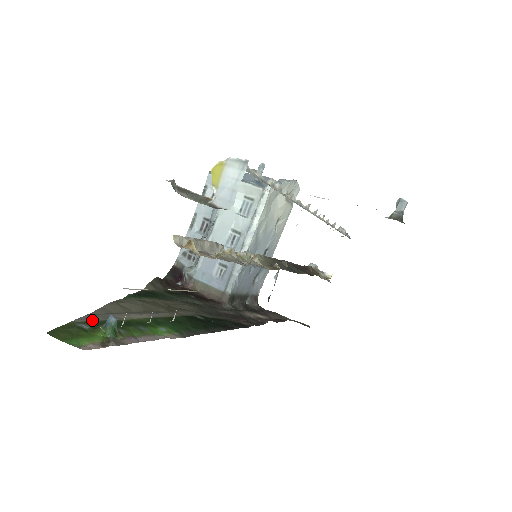
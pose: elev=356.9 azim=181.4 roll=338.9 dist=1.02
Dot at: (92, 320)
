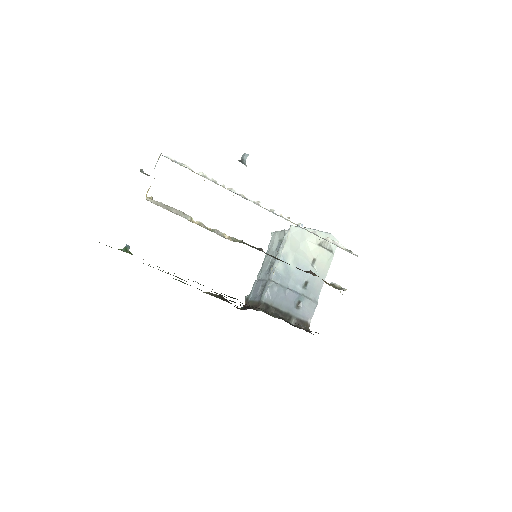
Dot at: occluded
